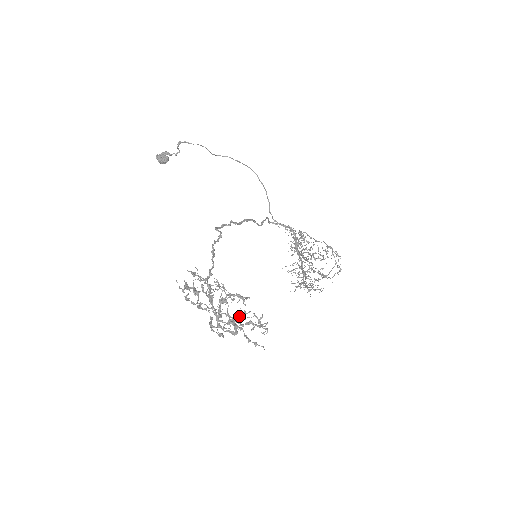
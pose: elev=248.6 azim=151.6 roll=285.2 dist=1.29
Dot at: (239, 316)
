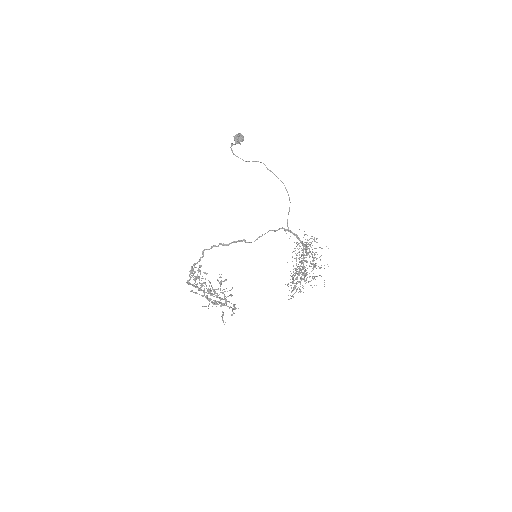
Dot at: (214, 303)
